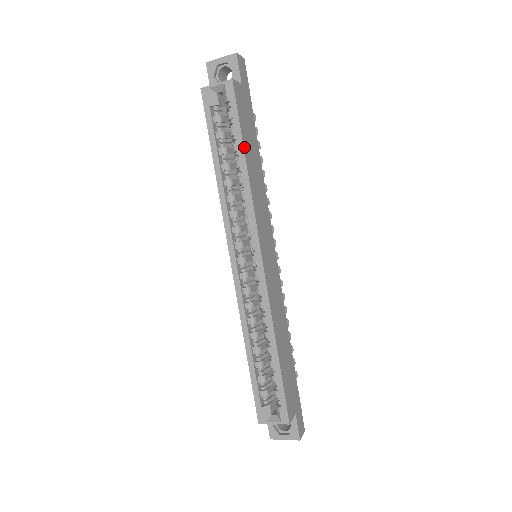
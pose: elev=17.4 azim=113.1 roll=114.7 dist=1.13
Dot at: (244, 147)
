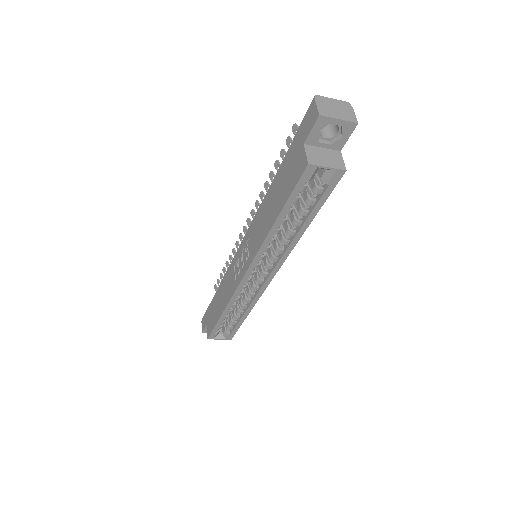
Dot at: (313, 217)
